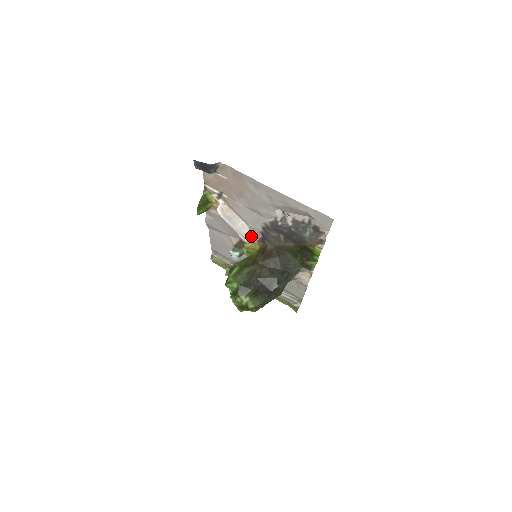
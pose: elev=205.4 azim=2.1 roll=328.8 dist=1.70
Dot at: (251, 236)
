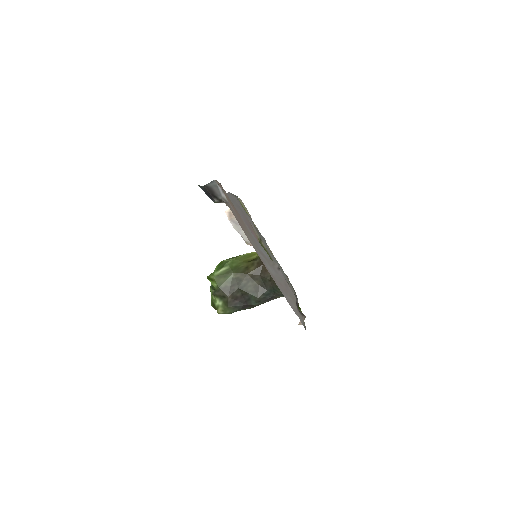
Dot at: occluded
